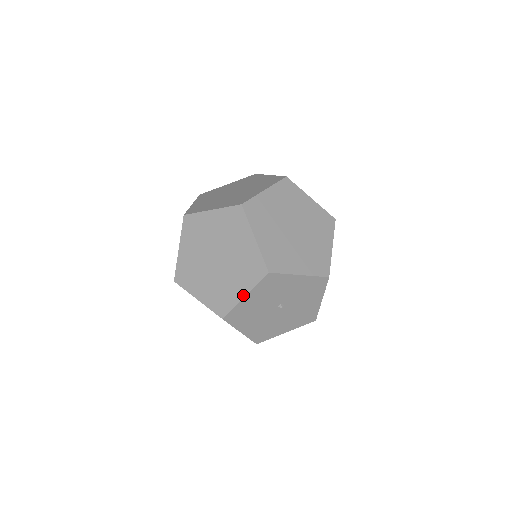
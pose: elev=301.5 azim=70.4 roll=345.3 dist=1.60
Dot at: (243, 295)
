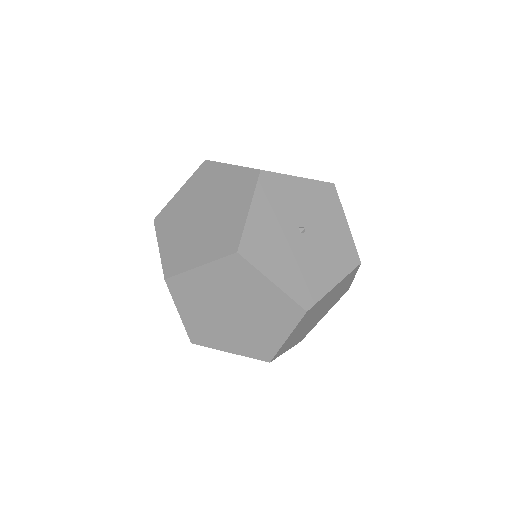
Dot at: occluded
